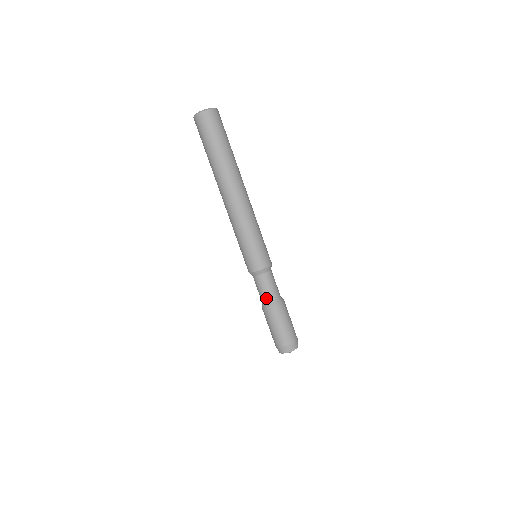
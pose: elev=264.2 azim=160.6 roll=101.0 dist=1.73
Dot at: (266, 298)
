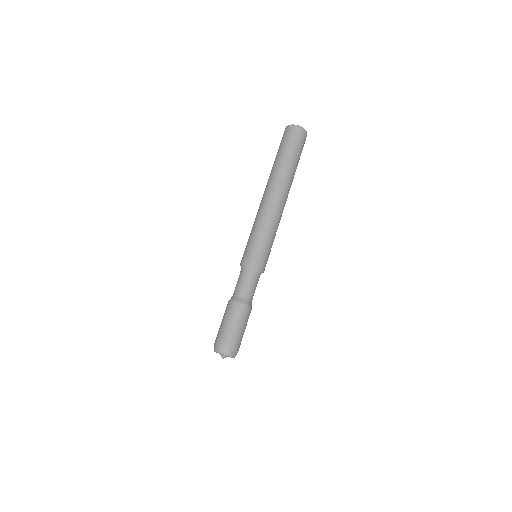
Dot at: (247, 295)
